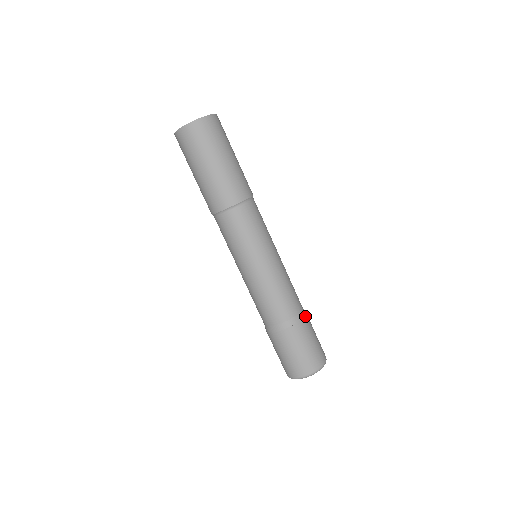
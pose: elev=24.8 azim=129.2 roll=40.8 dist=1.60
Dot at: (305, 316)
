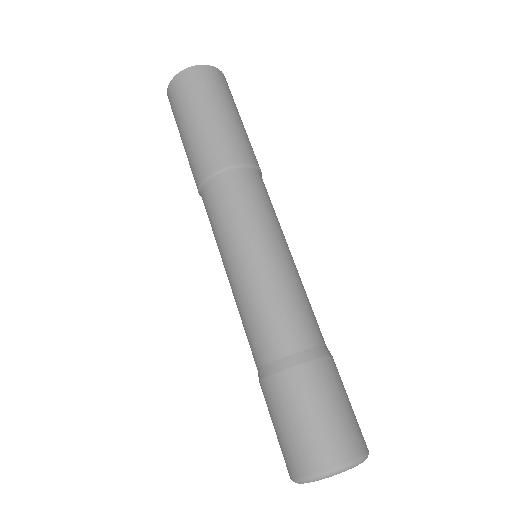
Dot at: (332, 356)
